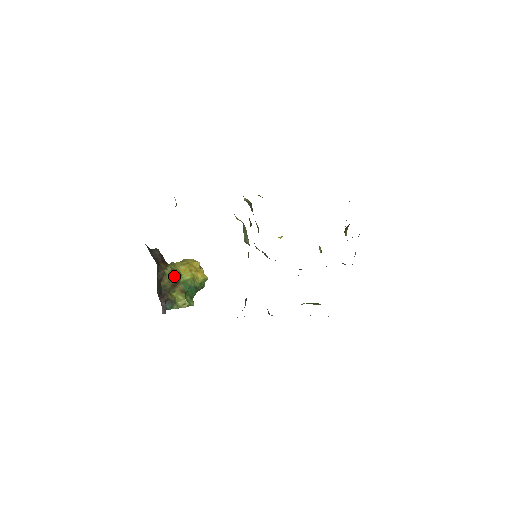
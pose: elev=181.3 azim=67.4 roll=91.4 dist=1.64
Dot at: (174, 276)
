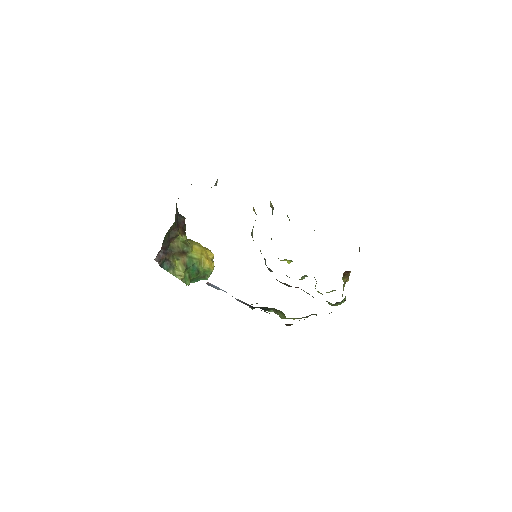
Dot at: (185, 245)
